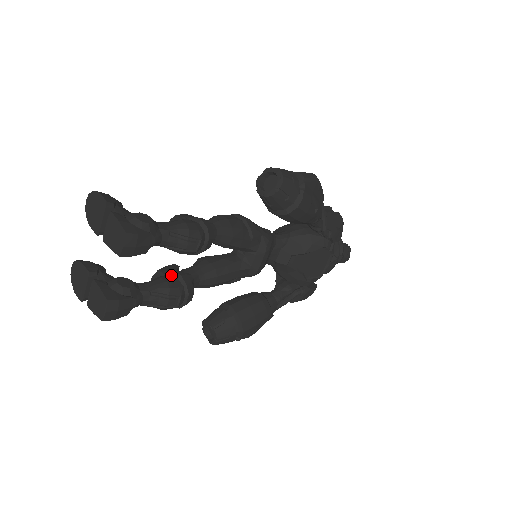
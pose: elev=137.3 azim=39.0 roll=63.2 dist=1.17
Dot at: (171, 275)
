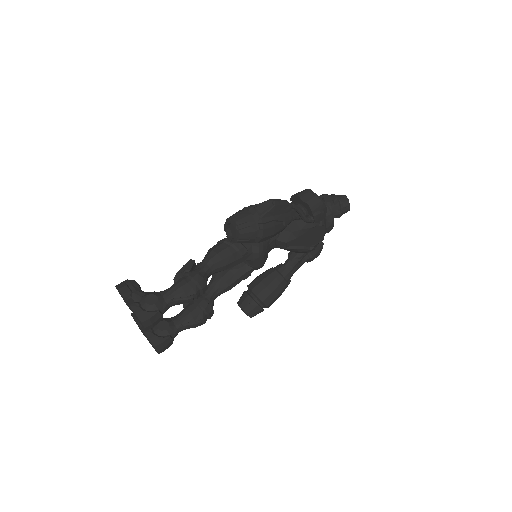
Dot at: (193, 303)
